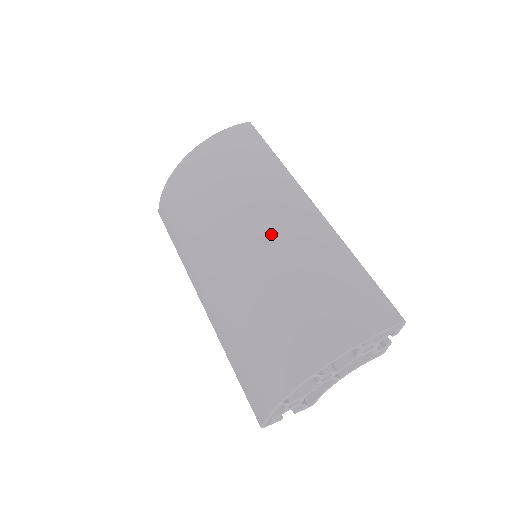
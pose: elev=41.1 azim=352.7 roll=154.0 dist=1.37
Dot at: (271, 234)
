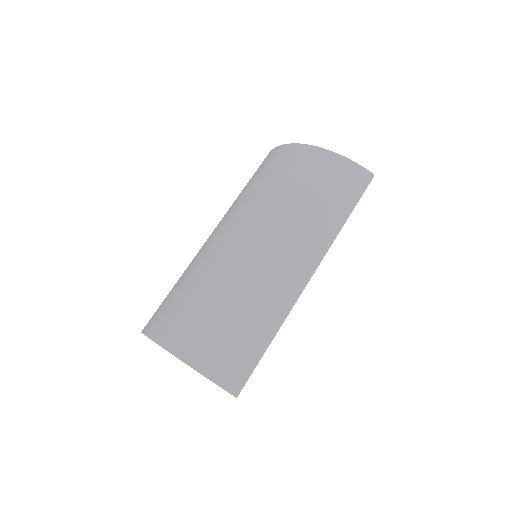
Dot at: (261, 261)
